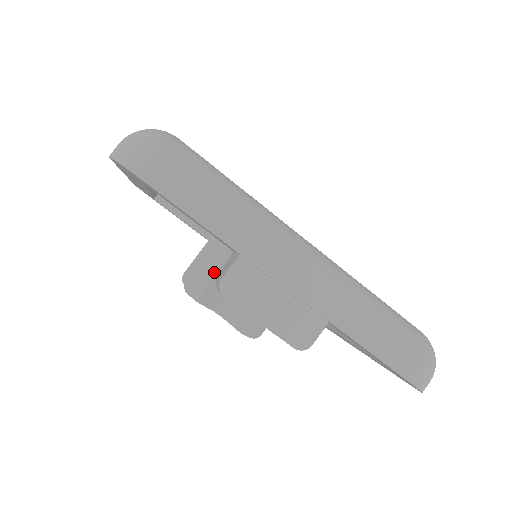
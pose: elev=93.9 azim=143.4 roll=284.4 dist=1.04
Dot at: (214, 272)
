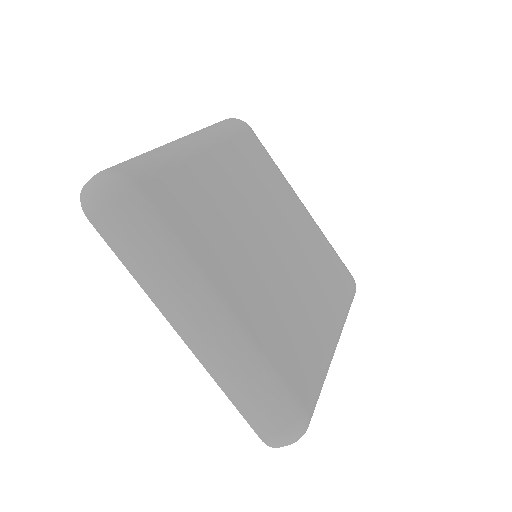
Dot at: occluded
